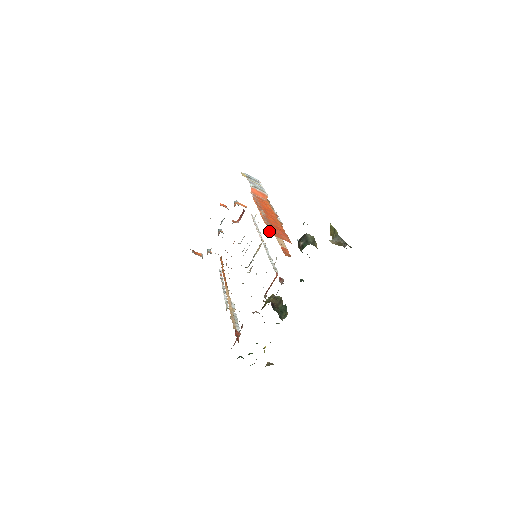
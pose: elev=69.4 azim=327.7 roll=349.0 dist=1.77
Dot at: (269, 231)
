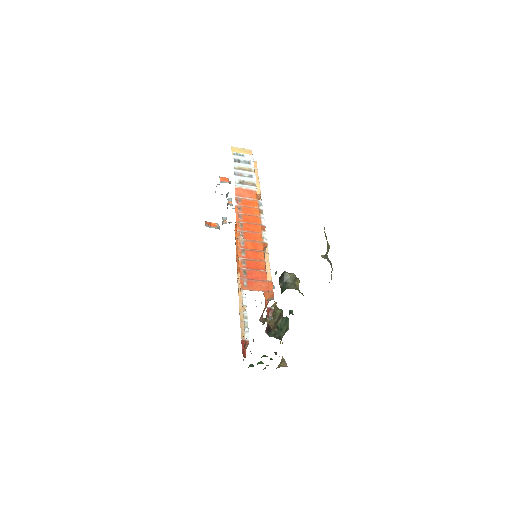
Dot at: (241, 284)
